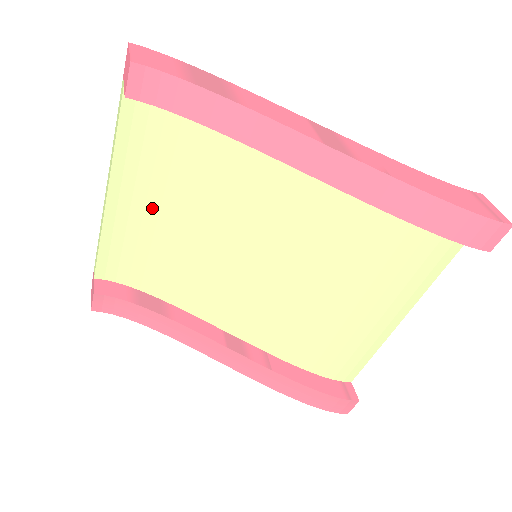
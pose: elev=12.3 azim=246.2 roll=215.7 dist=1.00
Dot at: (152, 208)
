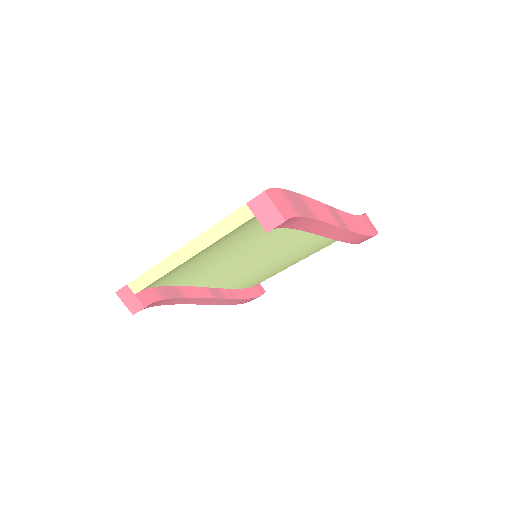
Dot at: (209, 252)
